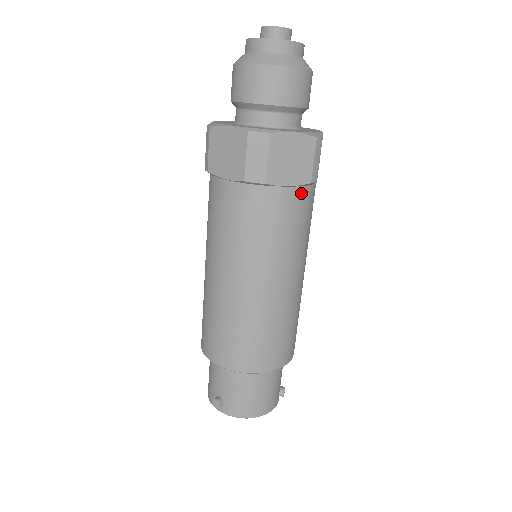
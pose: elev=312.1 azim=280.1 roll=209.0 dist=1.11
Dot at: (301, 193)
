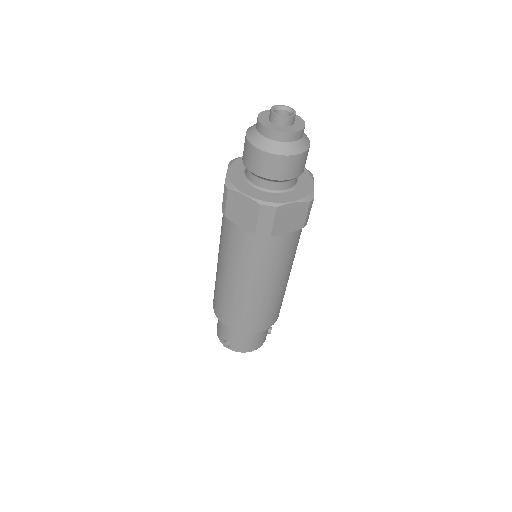
Dot at: (295, 233)
